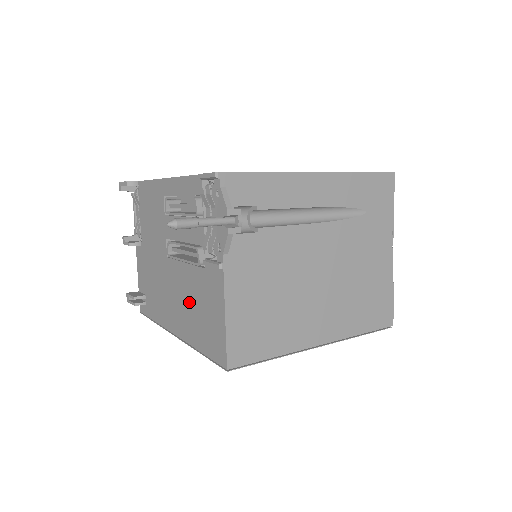
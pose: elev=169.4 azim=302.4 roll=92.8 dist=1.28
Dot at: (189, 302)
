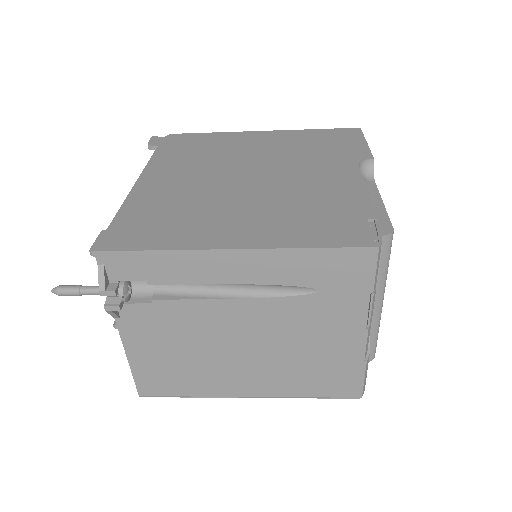
Dot at: occluded
